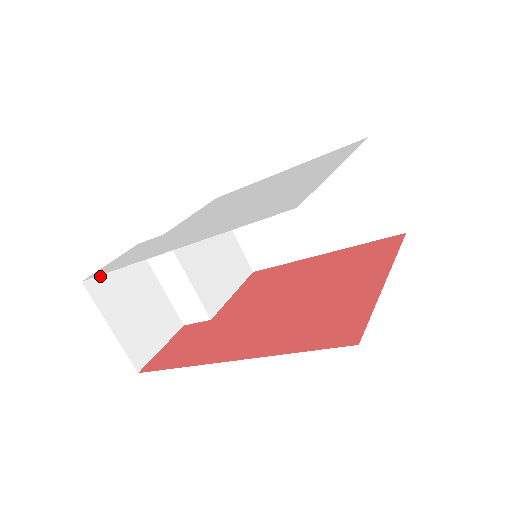
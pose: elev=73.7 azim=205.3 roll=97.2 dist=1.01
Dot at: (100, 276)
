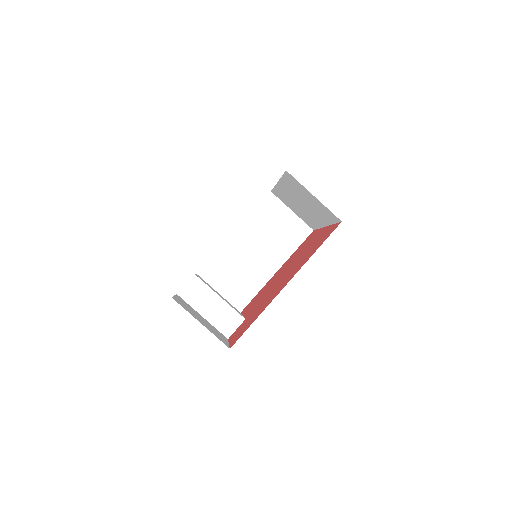
Dot at: (176, 299)
